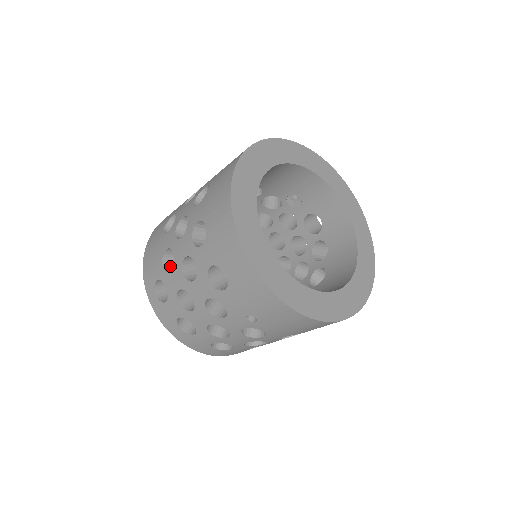
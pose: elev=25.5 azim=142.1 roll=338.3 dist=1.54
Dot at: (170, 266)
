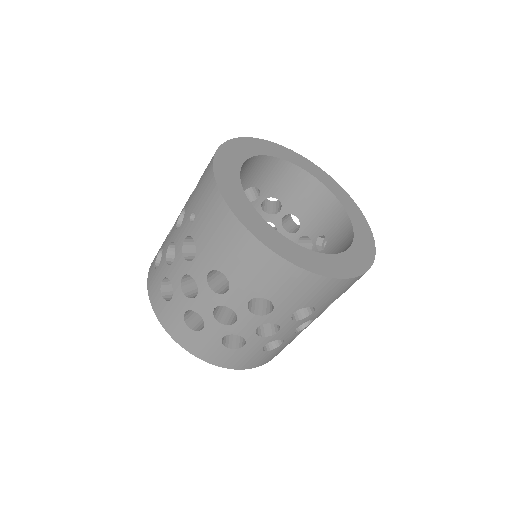
Dot at: occluded
